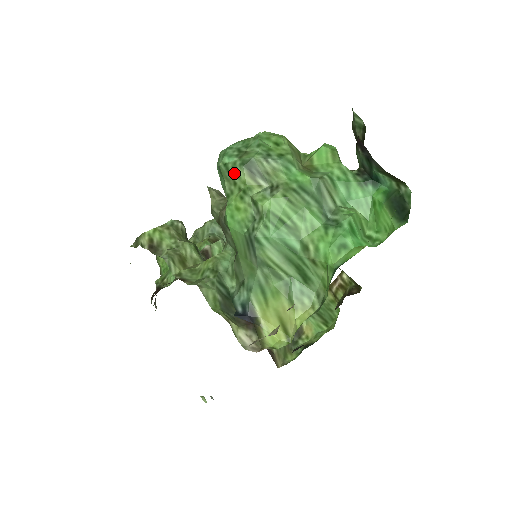
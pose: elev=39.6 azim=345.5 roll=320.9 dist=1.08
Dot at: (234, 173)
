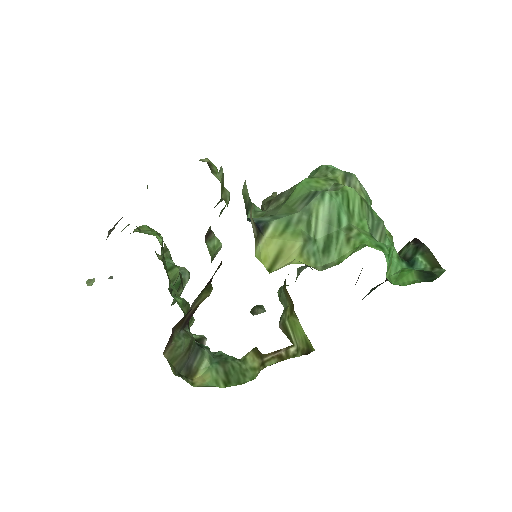
Dot at: (332, 171)
